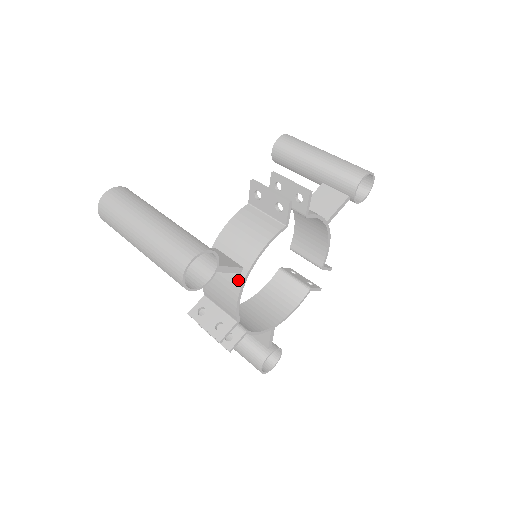
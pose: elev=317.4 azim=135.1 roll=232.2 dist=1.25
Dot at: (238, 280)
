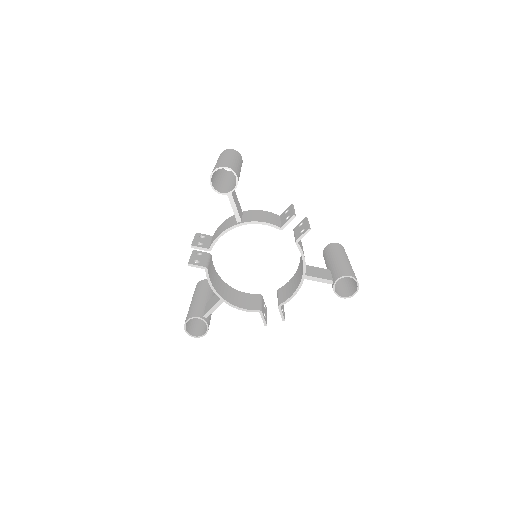
Dot at: (233, 224)
